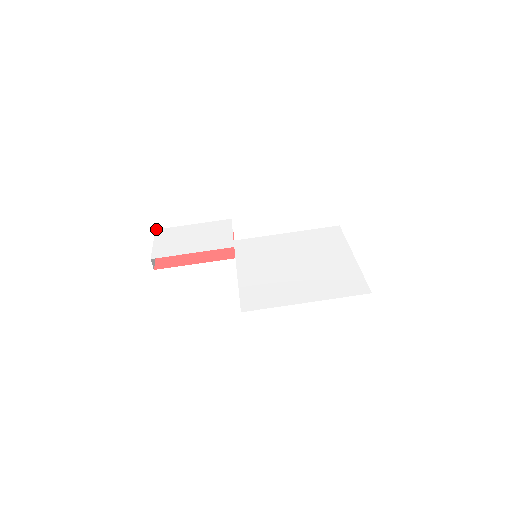
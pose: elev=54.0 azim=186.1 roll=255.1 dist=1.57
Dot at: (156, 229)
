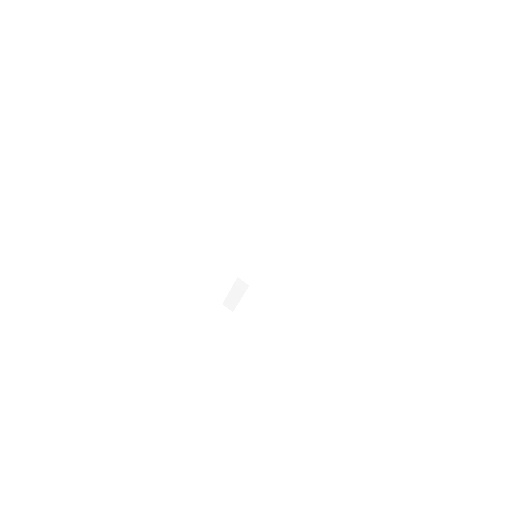
Dot at: occluded
